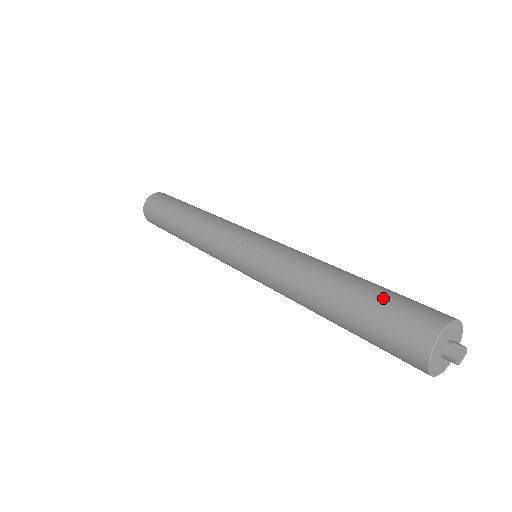
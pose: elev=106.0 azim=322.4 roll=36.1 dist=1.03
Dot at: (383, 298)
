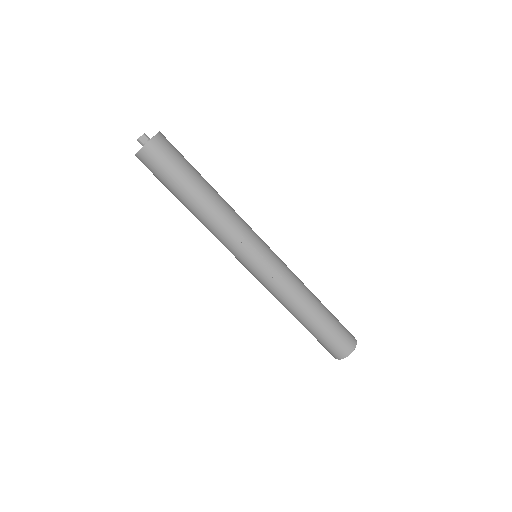
Dot at: (335, 328)
